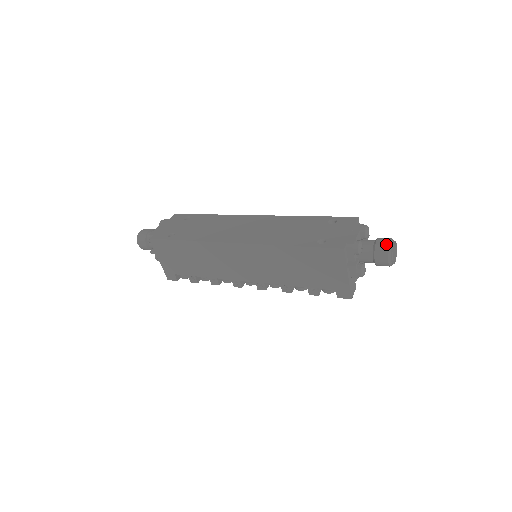
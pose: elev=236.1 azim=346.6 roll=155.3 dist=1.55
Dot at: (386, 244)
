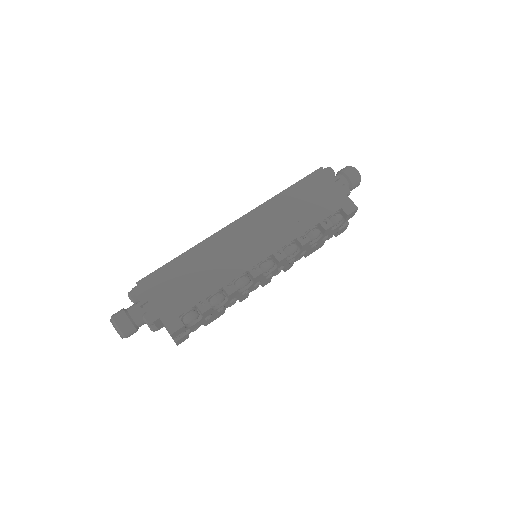
Dot at: occluded
